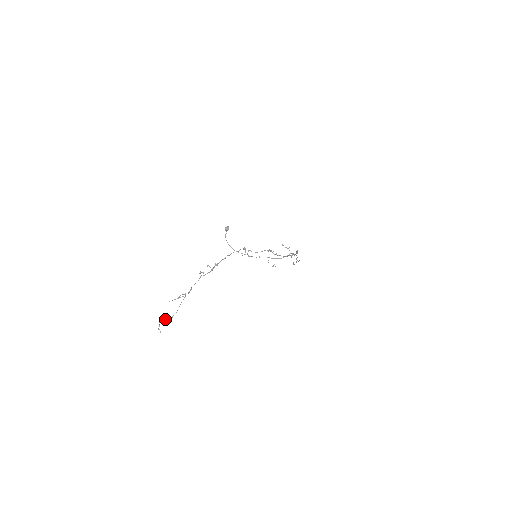
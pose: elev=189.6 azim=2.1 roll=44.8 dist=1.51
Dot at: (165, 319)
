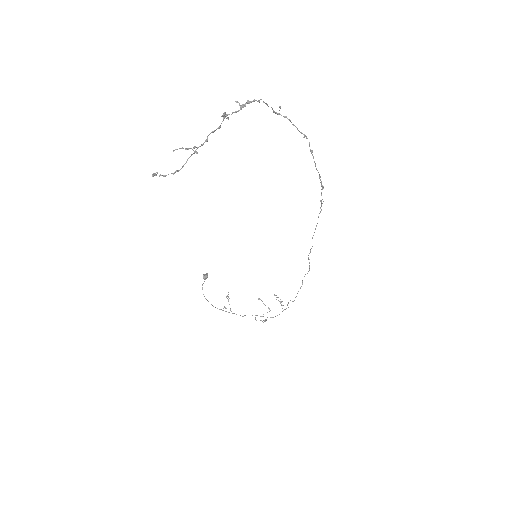
Dot at: (162, 175)
